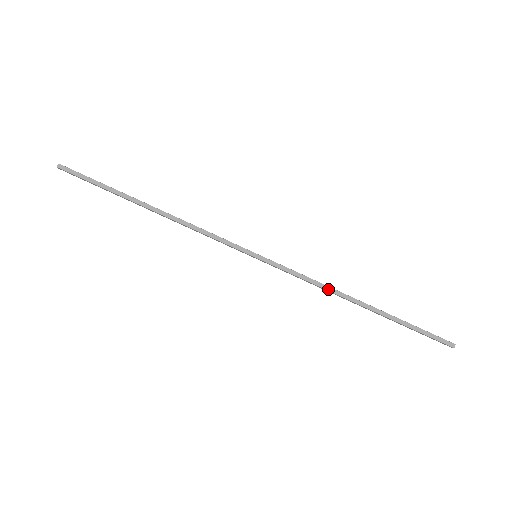
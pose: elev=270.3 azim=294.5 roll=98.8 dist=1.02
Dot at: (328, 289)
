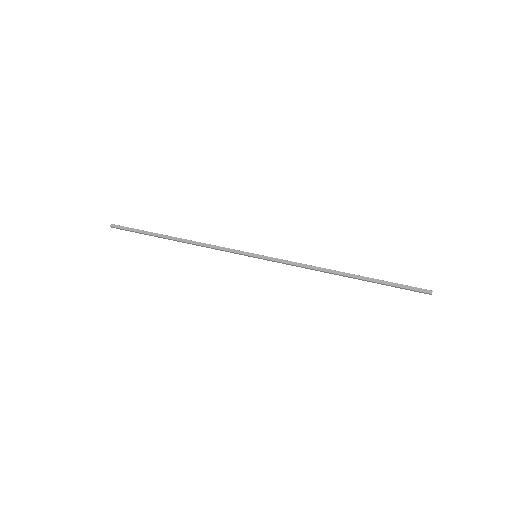
Dot at: (316, 267)
